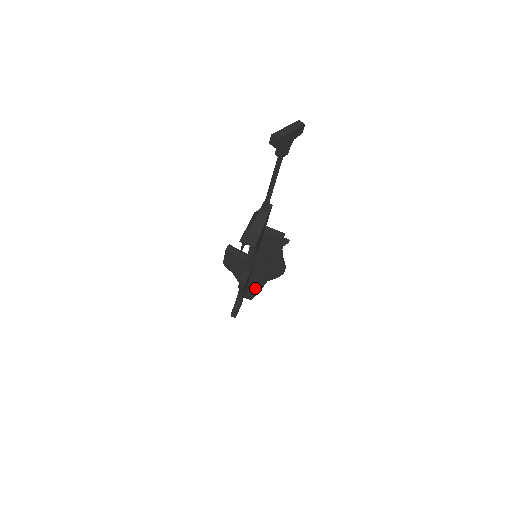
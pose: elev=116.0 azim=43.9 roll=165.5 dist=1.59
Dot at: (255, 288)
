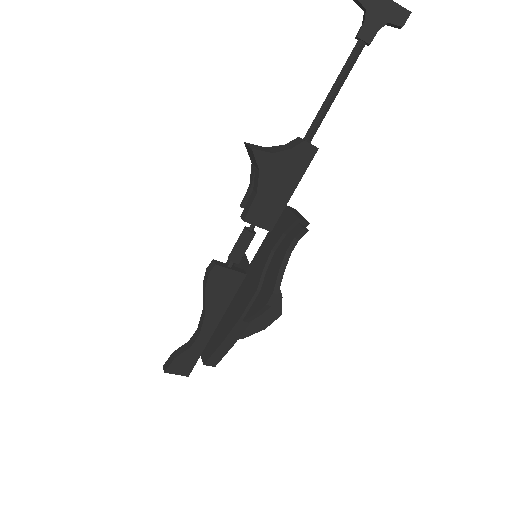
Dot at: (222, 333)
